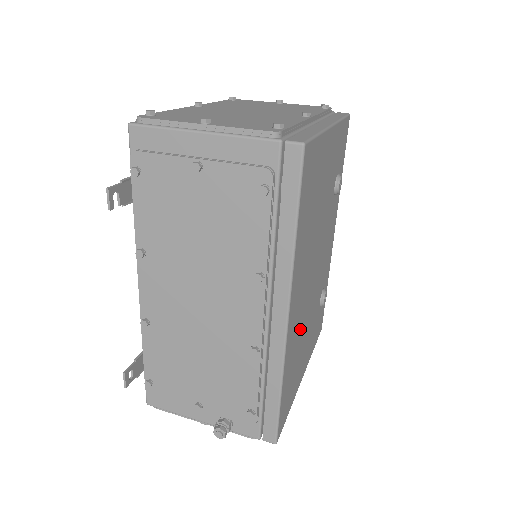
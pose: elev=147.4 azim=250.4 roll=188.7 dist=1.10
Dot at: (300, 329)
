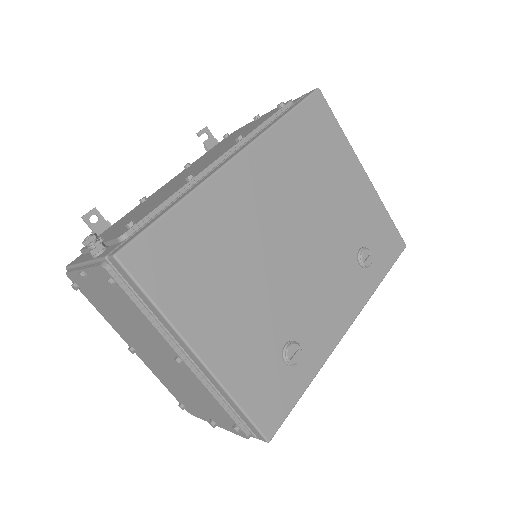
Dot at: (239, 238)
